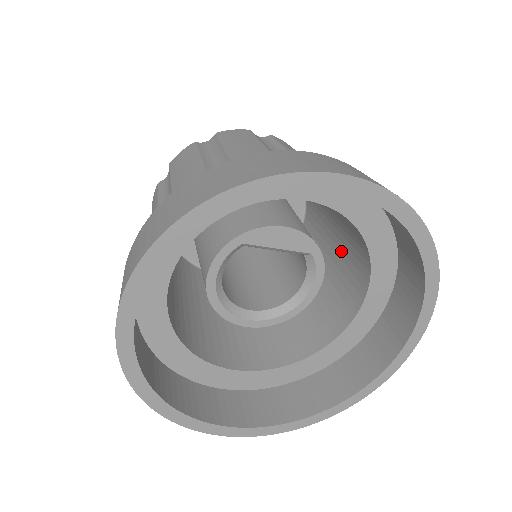
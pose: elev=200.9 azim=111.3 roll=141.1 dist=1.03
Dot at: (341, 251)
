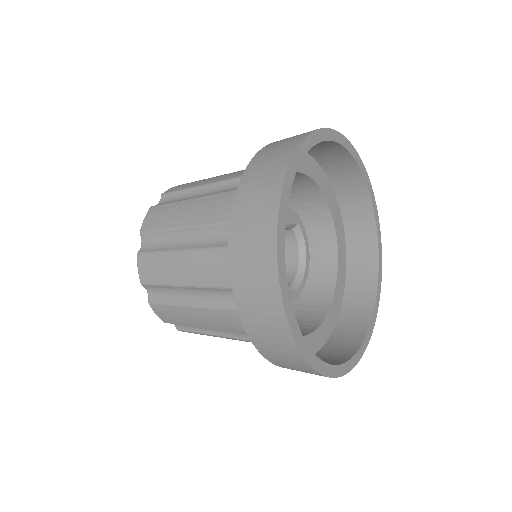
Dot at: occluded
